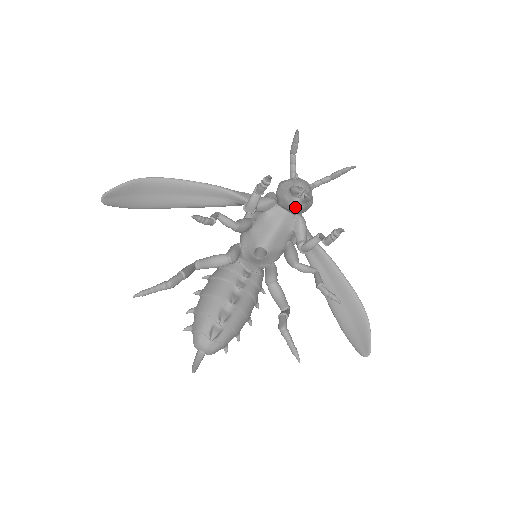
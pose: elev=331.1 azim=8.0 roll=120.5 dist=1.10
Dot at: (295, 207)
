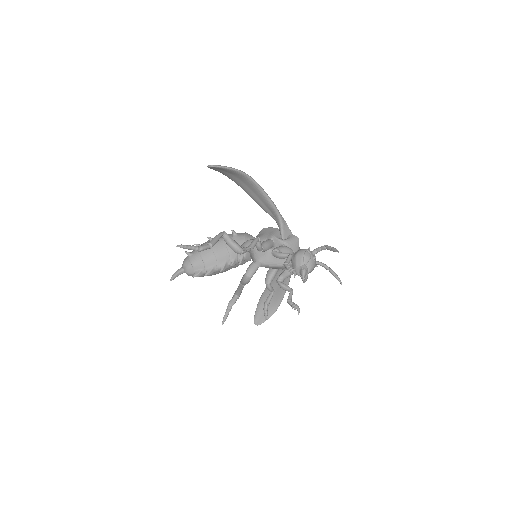
Dot at: occluded
